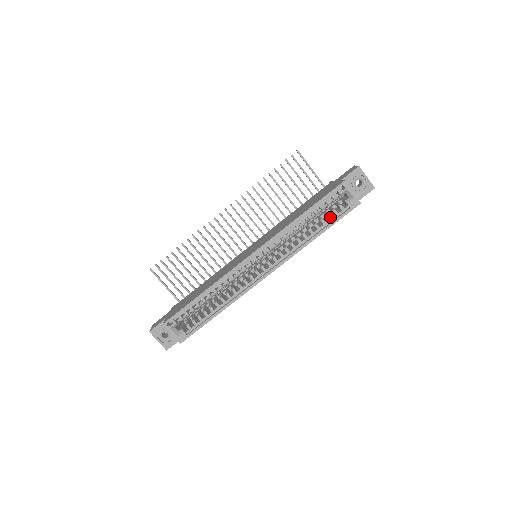
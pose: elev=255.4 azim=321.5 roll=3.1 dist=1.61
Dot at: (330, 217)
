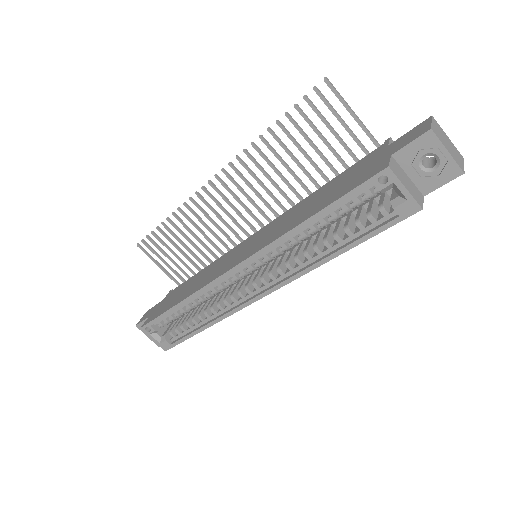
Dot at: (361, 226)
